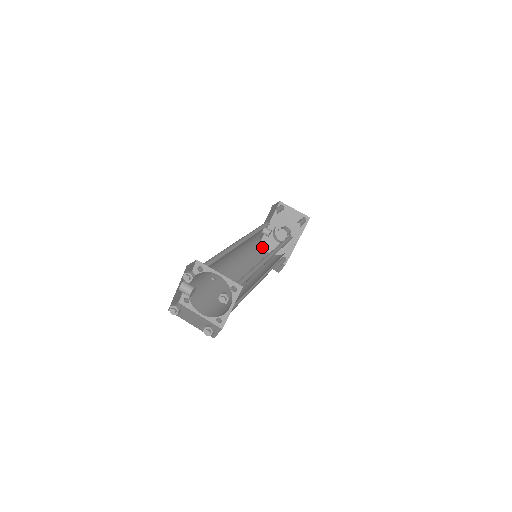
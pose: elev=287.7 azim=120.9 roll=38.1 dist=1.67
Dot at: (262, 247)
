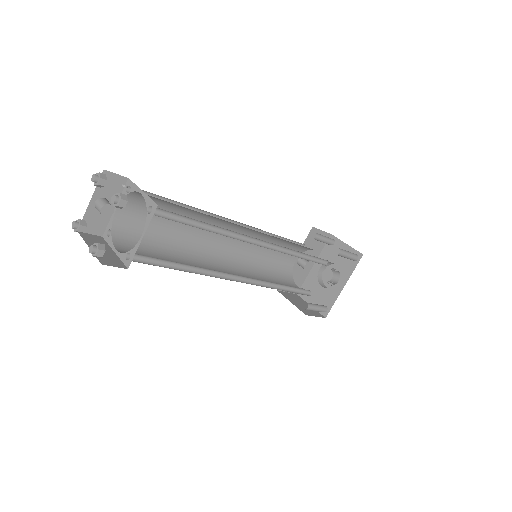
Dot at: (293, 279)
